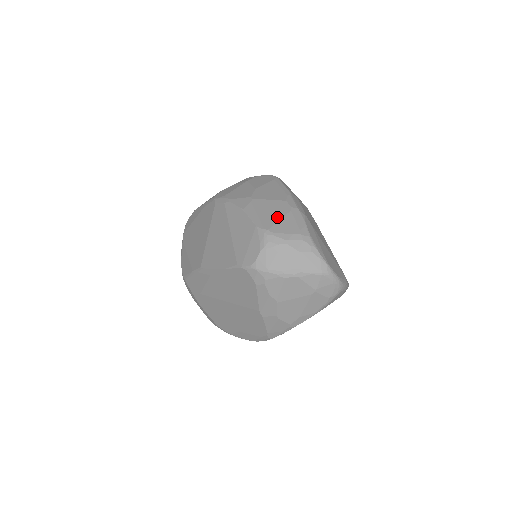
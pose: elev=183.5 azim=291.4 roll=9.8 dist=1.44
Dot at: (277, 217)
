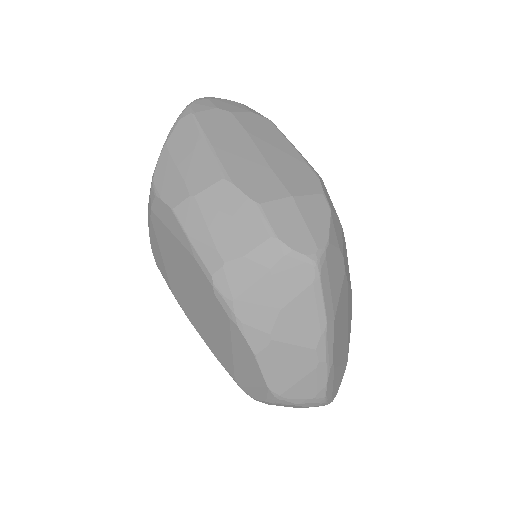
Dot at: (296, 378)
